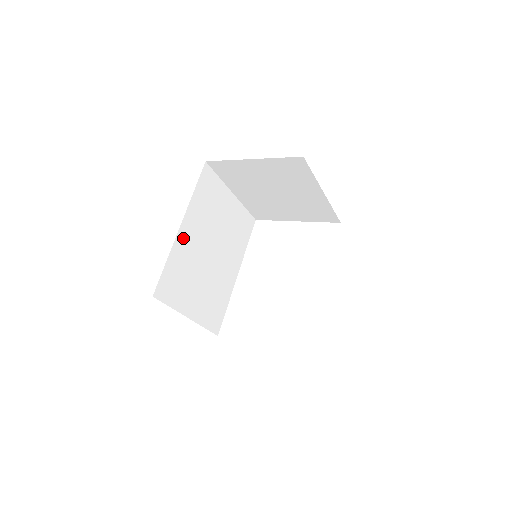
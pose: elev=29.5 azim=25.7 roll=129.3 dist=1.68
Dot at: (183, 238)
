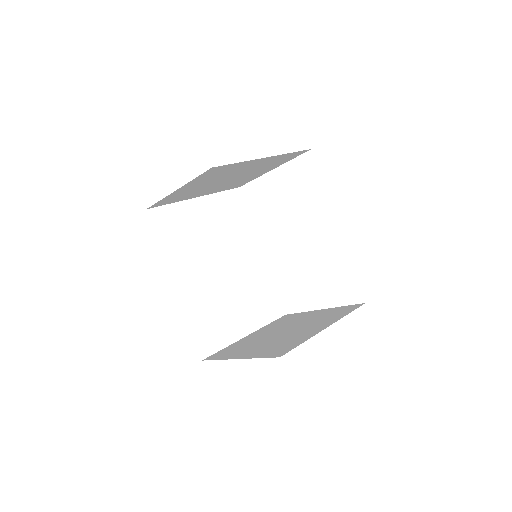
Dot at: (186, 291)
